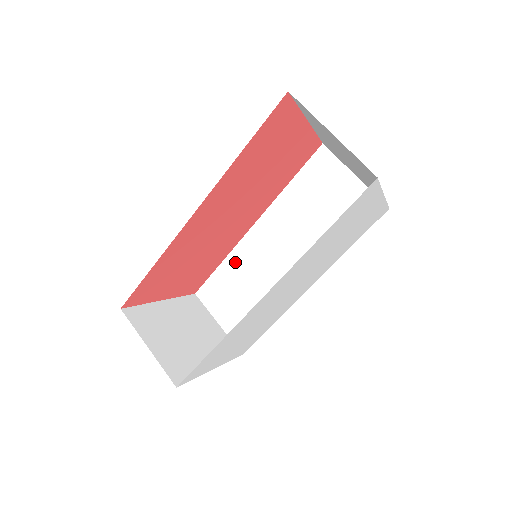
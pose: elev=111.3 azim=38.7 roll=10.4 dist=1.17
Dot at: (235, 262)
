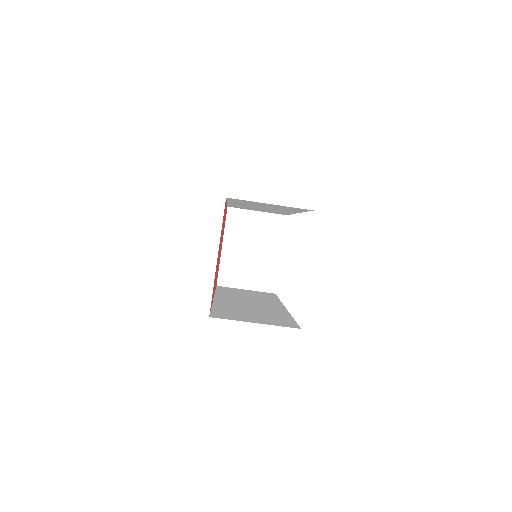
Dot at: occluded
